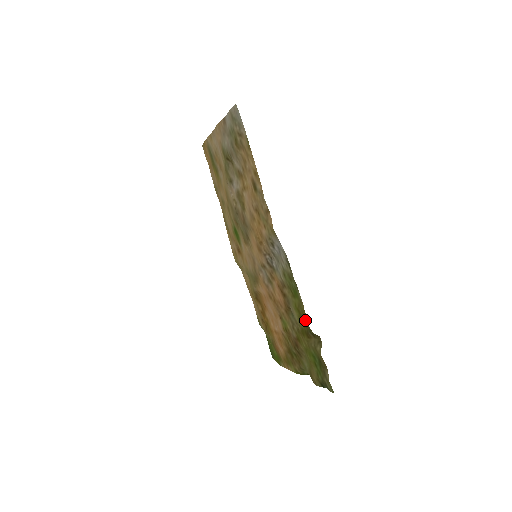
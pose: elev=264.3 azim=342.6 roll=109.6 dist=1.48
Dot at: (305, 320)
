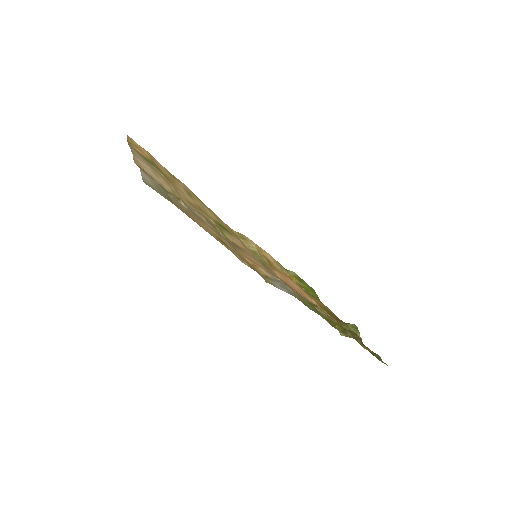
Dot at: (337, 329)
